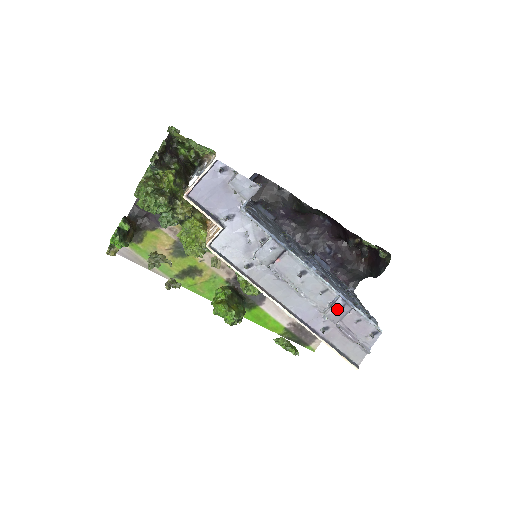
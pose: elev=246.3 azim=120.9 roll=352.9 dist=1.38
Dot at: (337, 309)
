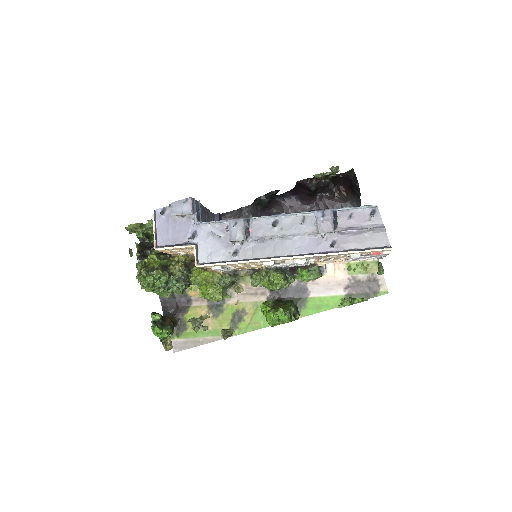
Dot at: (321, 220)
